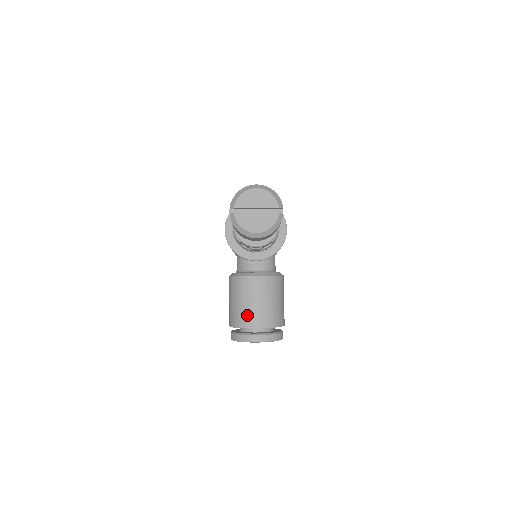
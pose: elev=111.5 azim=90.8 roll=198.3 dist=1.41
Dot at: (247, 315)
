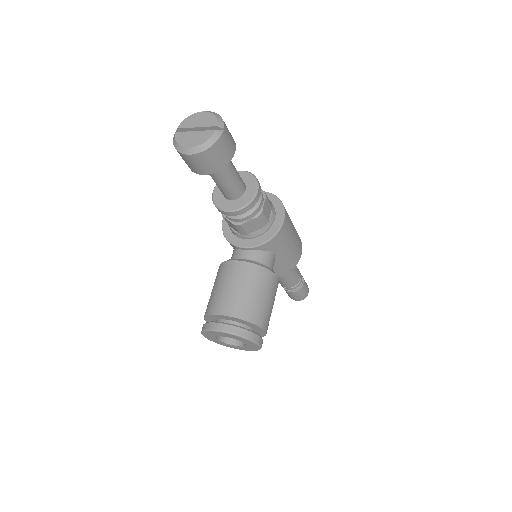
Dot at: (217, 300)
